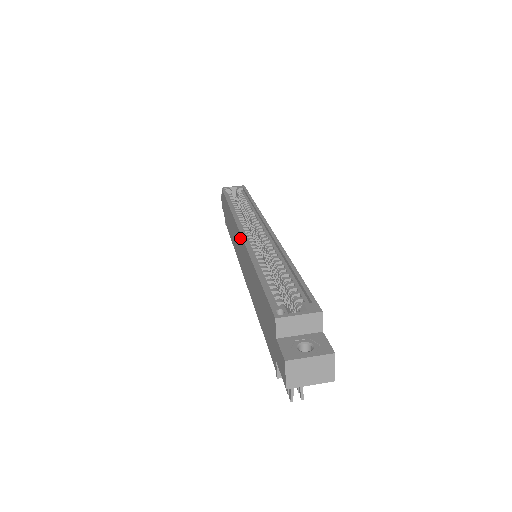
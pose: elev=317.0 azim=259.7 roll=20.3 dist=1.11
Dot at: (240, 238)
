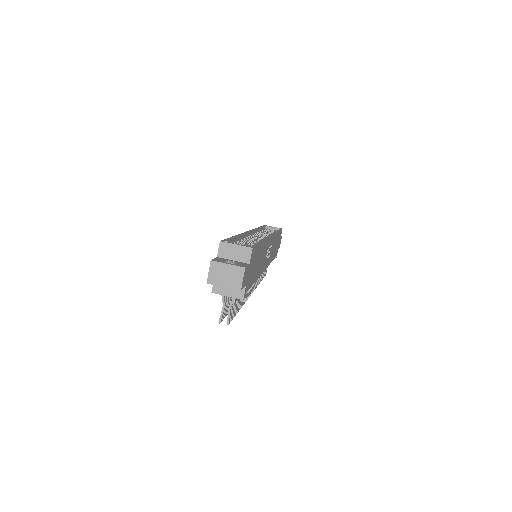
Dot at: occluded
